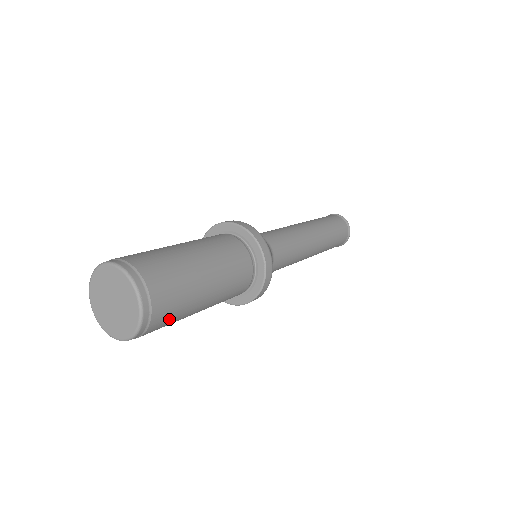
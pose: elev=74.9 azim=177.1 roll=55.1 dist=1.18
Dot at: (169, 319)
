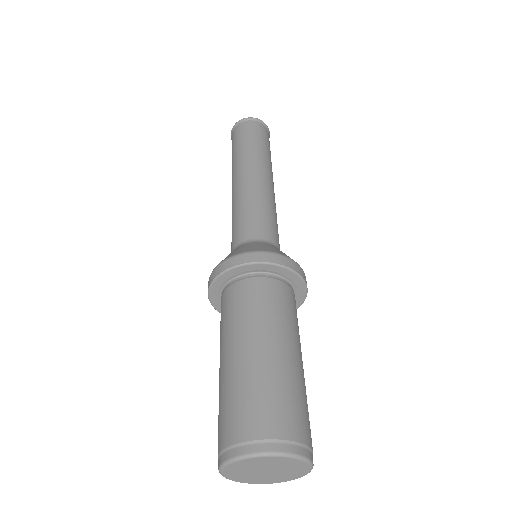
Dot at: (308, 417)
